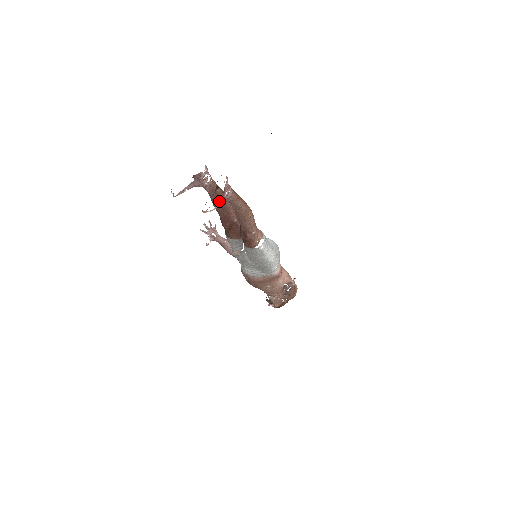
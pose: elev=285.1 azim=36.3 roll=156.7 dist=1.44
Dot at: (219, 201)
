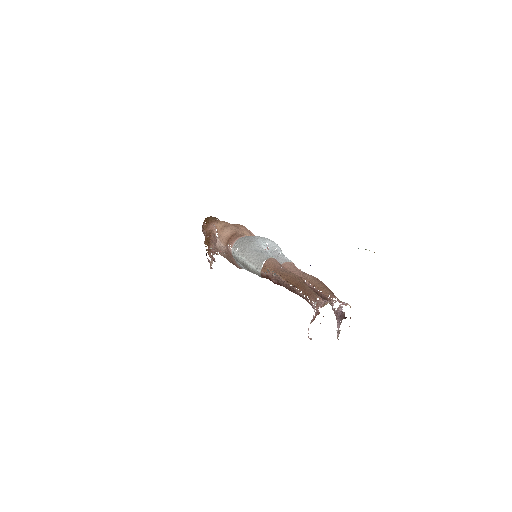
Dot at: occluded
